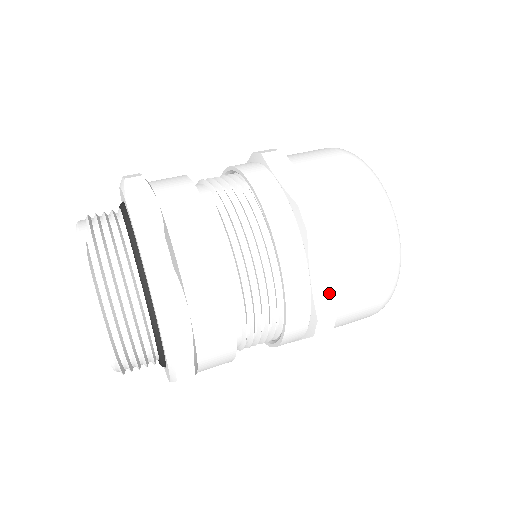
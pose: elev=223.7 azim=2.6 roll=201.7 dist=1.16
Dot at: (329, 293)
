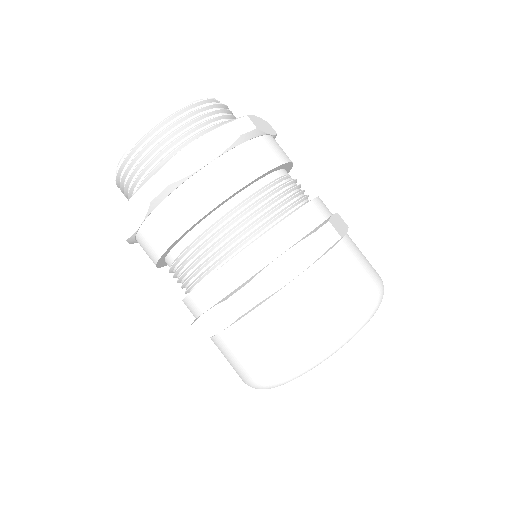
Dot at: (275, 282)
